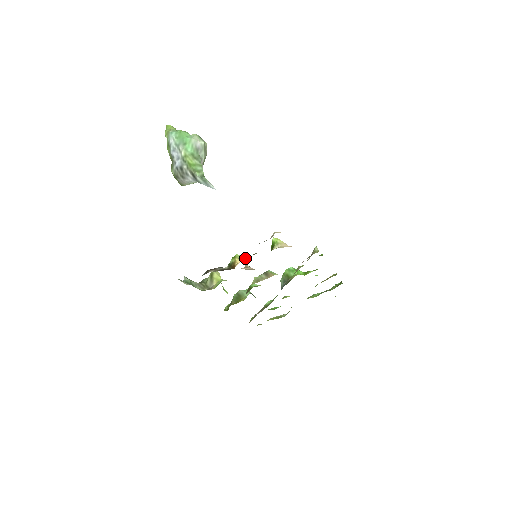
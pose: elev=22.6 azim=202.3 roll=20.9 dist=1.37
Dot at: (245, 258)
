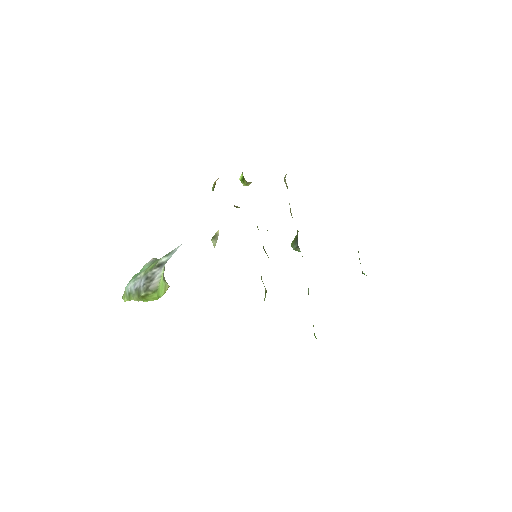
Dot at: occluded
